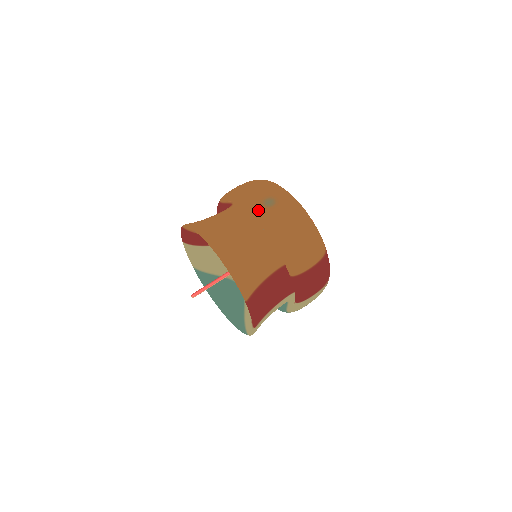
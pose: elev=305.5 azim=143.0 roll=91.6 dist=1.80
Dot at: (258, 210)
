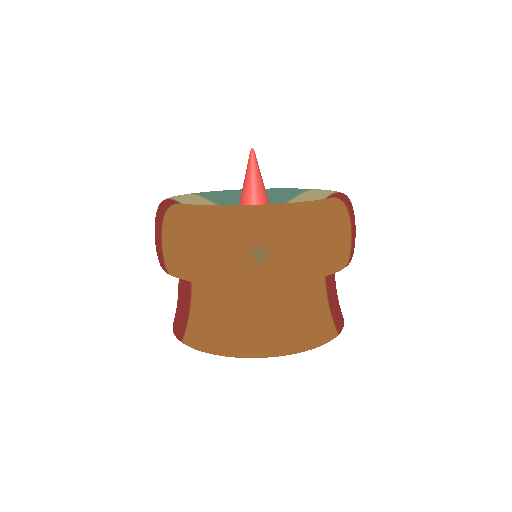
Dot at: (262, 276)
